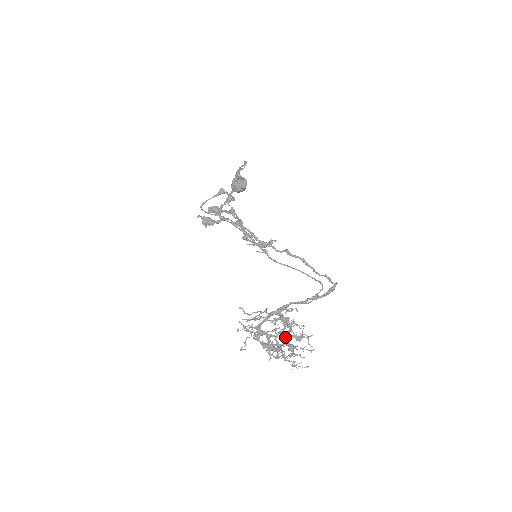
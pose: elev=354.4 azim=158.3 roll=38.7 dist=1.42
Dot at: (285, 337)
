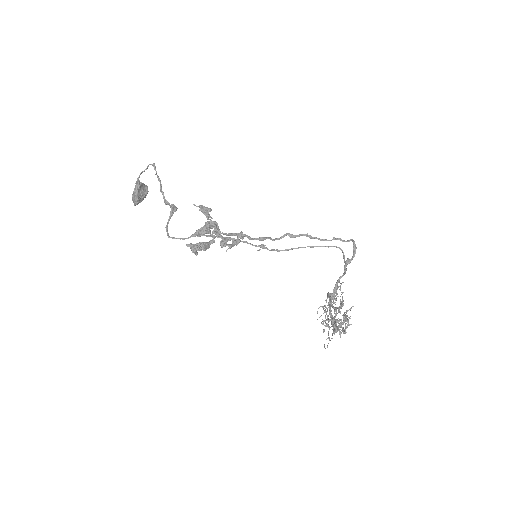
Dot at: (336, 312)
